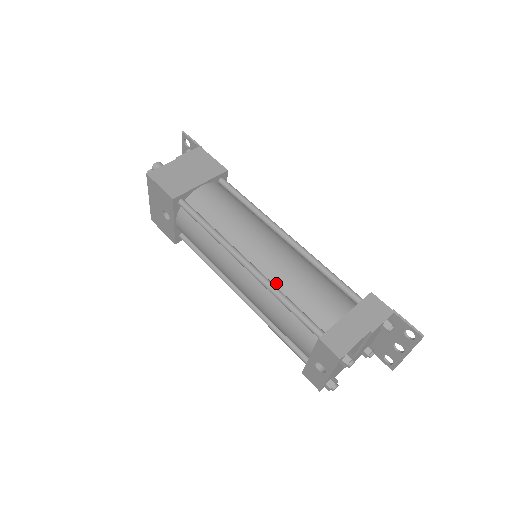
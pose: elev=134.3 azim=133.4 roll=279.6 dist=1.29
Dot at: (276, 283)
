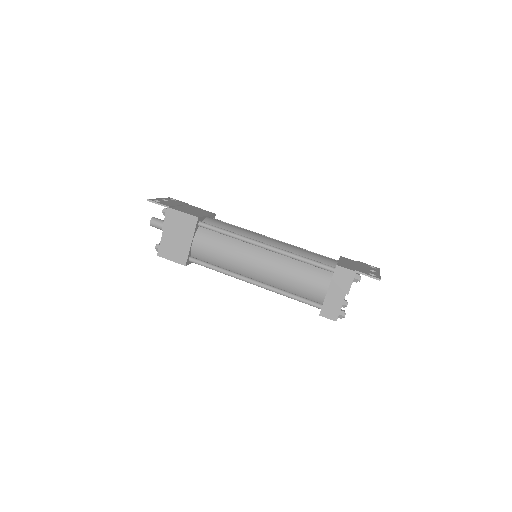
Dot at: (278, 286)
